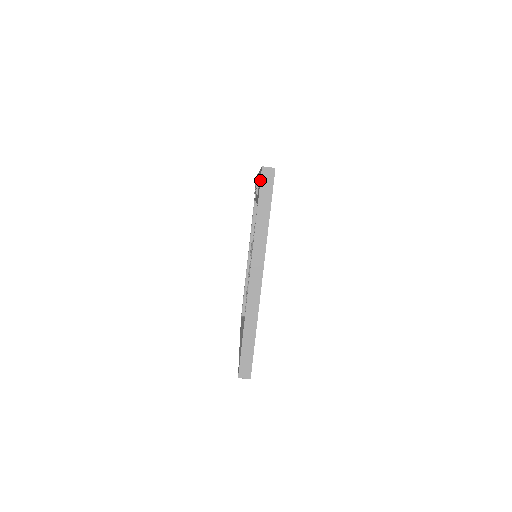
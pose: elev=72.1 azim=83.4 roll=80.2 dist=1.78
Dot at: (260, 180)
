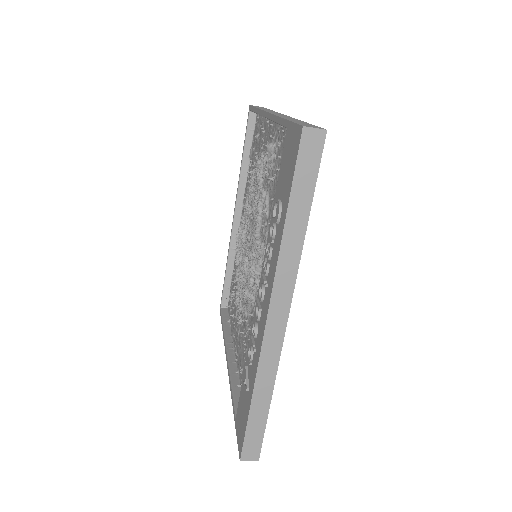
Dot at: occluded
